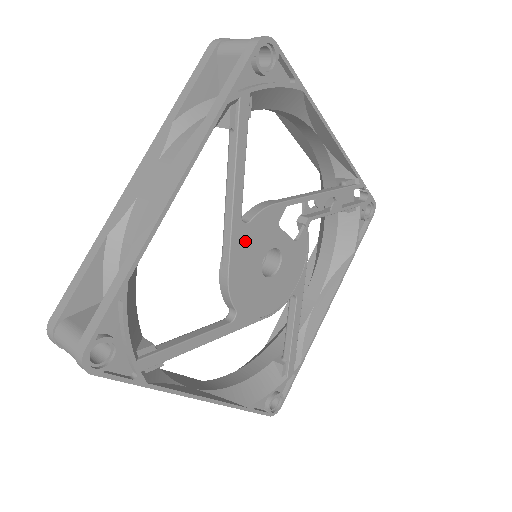
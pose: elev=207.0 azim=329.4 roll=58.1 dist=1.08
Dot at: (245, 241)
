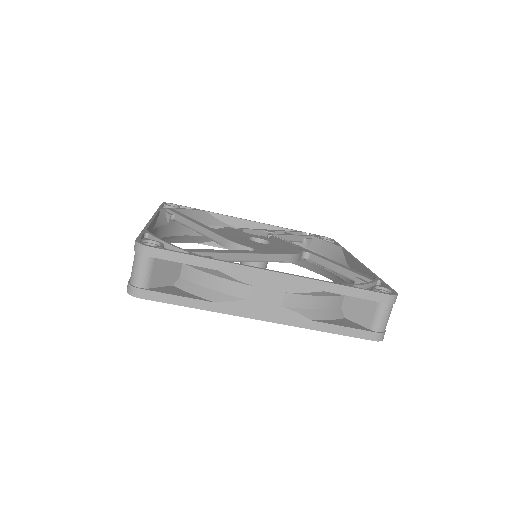
Dot at: (223, 233)
